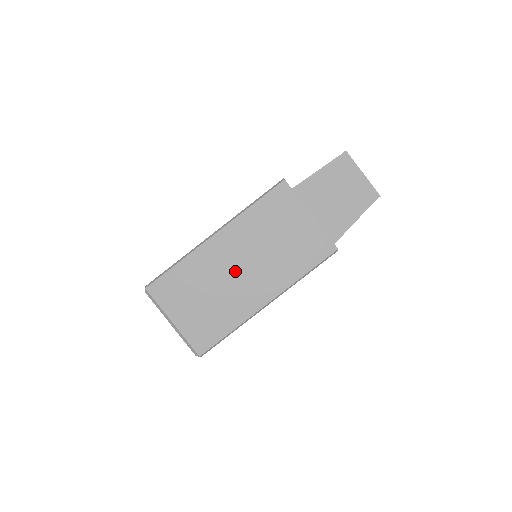
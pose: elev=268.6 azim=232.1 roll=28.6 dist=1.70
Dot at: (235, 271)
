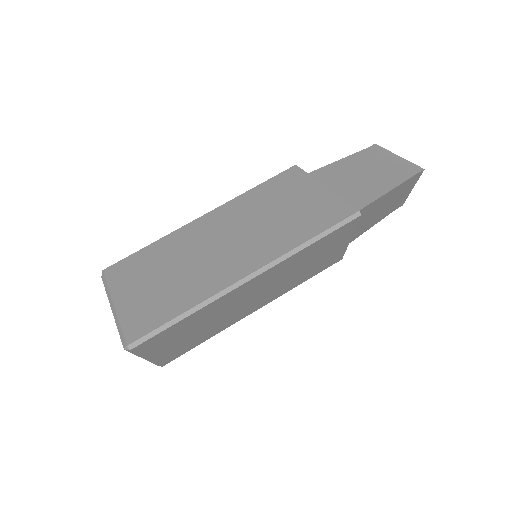
Dot at: (214, 245)
